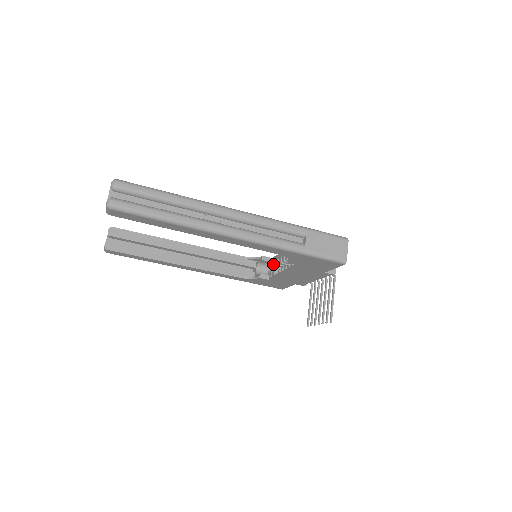
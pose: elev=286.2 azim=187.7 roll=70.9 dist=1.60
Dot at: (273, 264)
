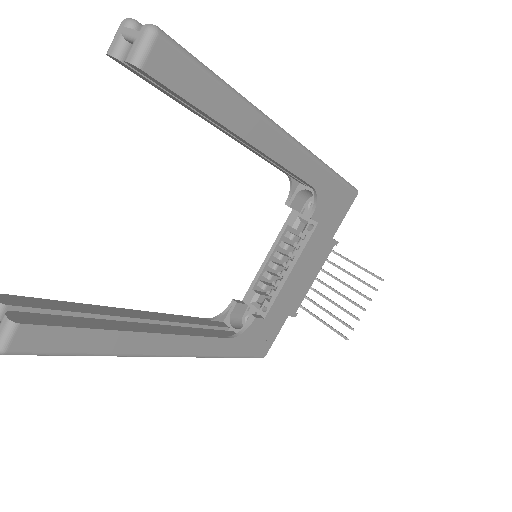
Dot at: (252, 301)
